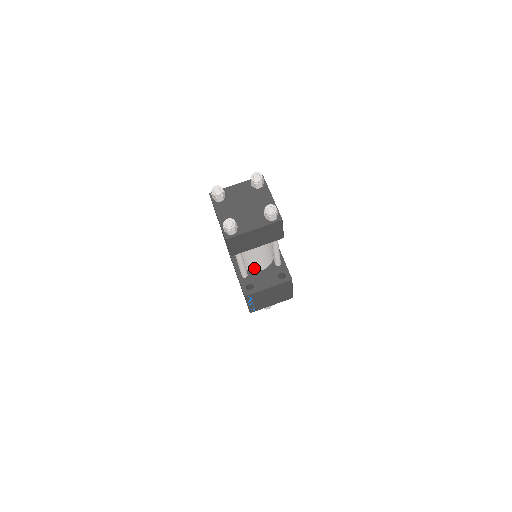
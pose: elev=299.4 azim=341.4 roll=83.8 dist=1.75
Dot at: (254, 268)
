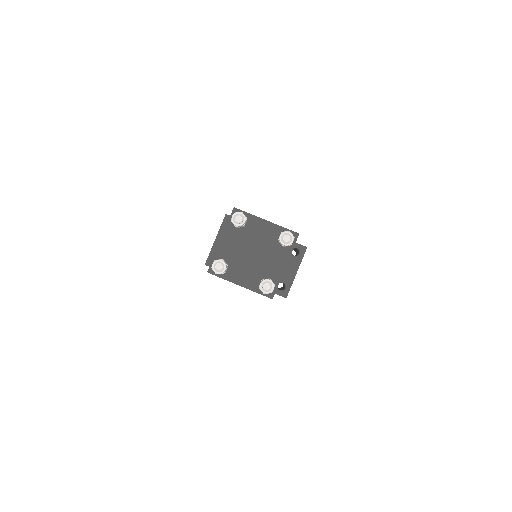
Dot at: occluded
